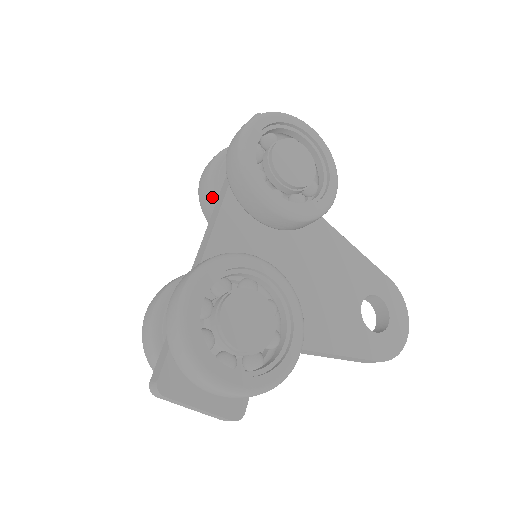
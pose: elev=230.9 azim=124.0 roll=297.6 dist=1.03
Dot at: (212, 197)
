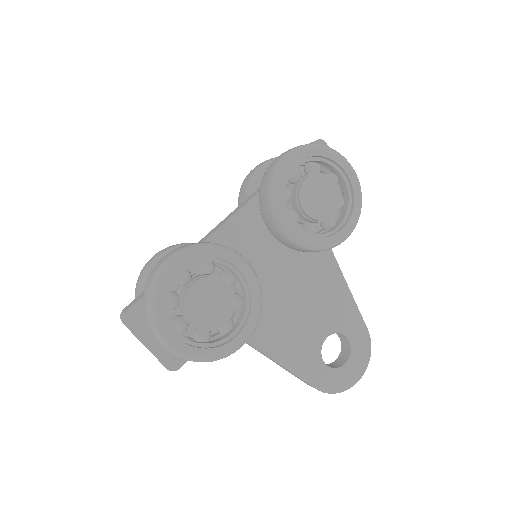
Dot at: (248, 192)
